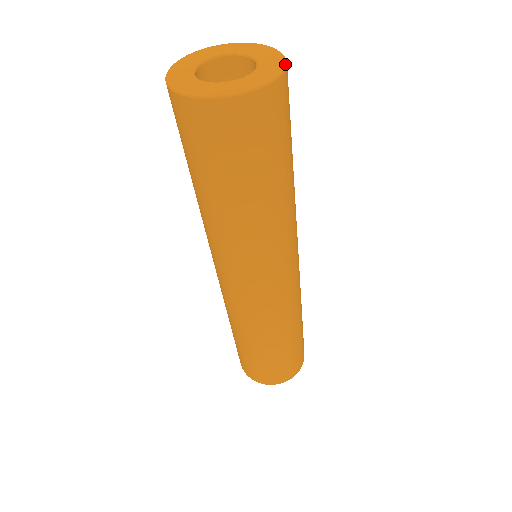
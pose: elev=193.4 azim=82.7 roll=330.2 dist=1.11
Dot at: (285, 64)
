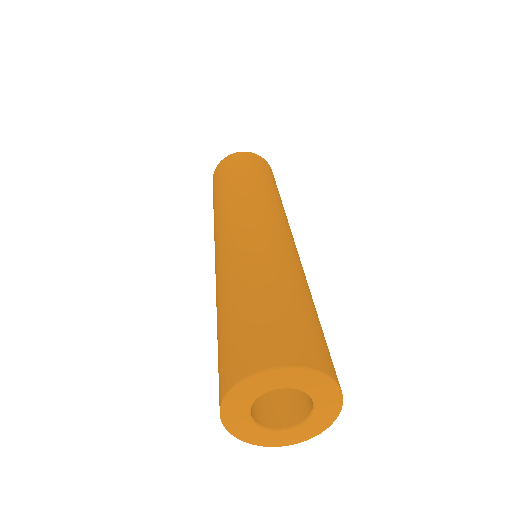
Dot at: (270, 167)
